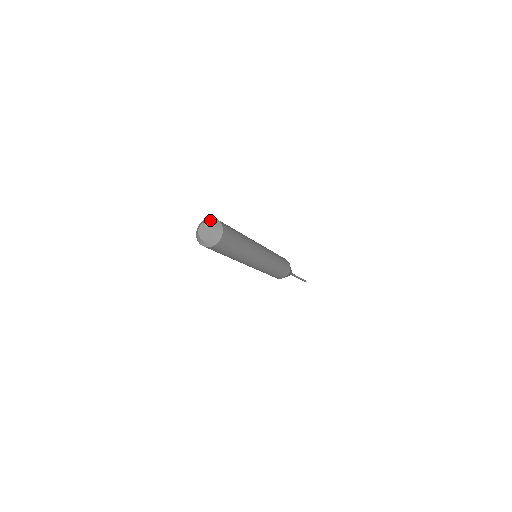
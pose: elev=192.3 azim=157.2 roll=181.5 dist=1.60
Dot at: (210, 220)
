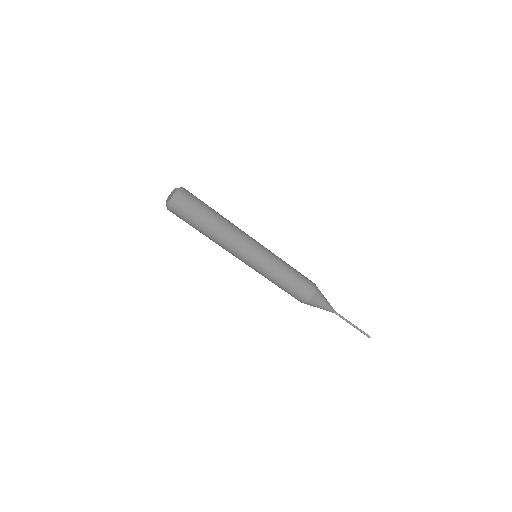
Dot at: (177, 188)
